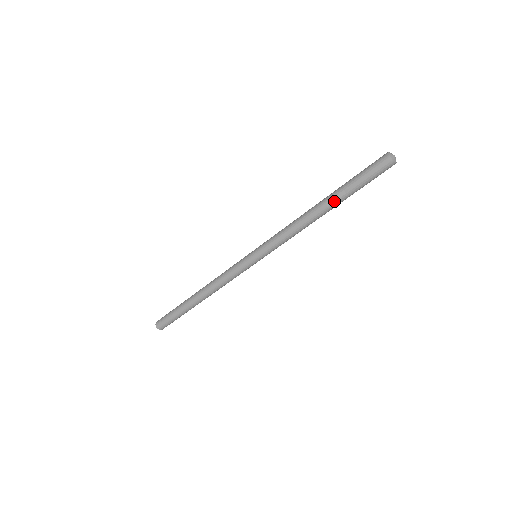
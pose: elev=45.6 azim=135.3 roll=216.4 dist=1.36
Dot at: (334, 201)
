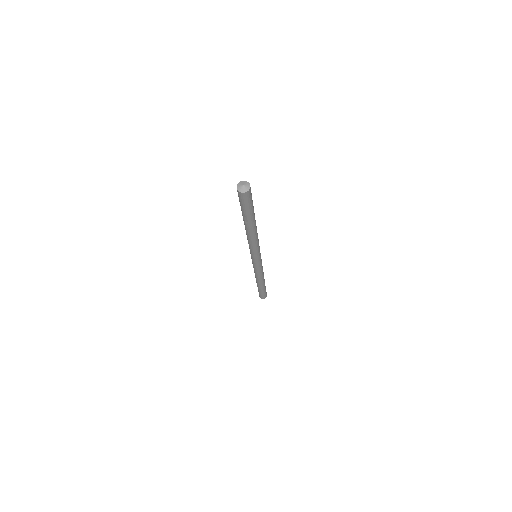
Dot at: (247, 223)
